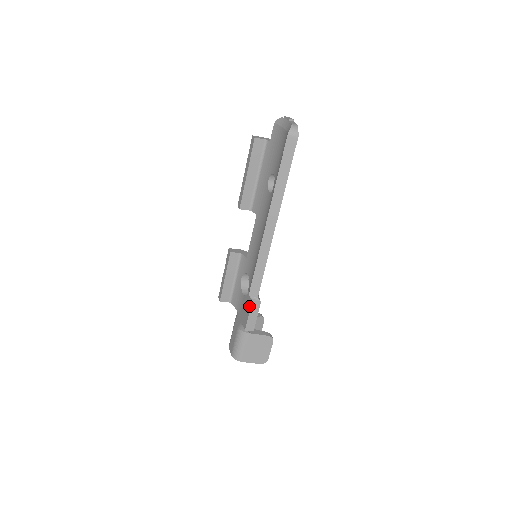
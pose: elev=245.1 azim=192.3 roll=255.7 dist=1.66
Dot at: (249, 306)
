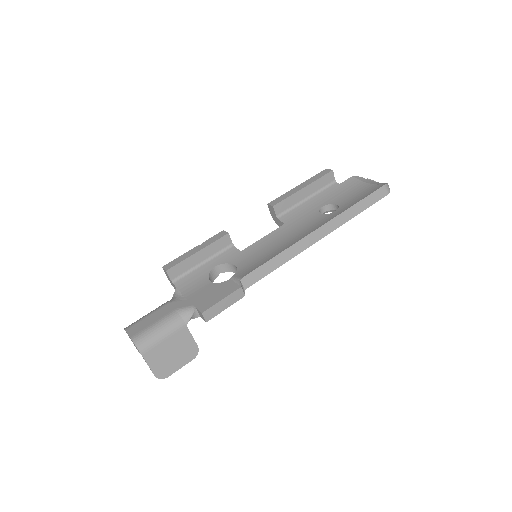
Dot at: (229, 291)
